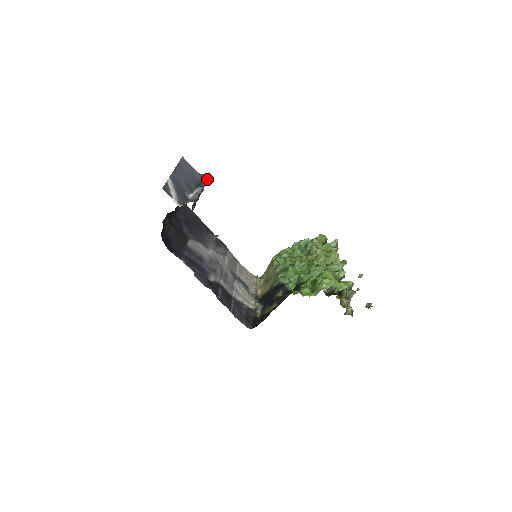
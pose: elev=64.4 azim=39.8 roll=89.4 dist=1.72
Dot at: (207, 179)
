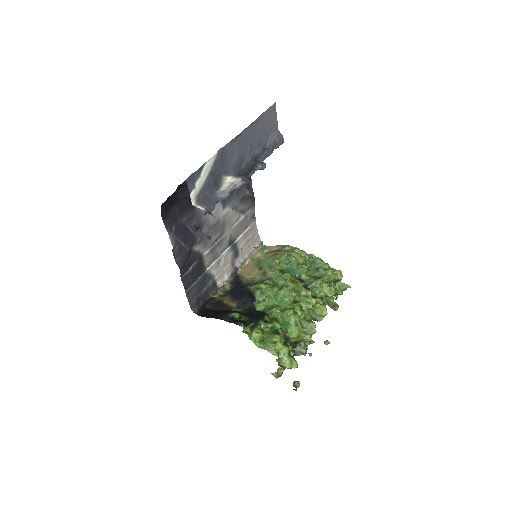
Dot at: (281, 144)
